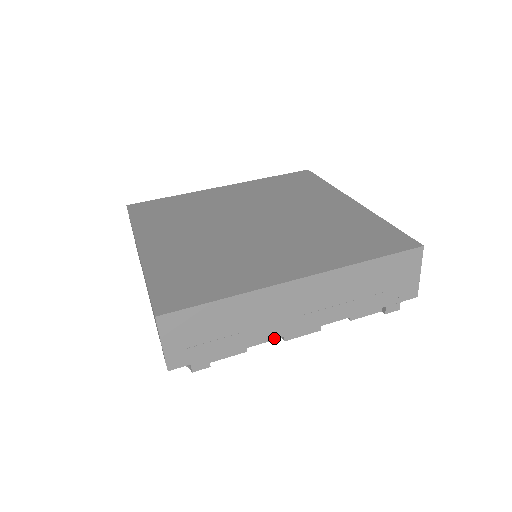
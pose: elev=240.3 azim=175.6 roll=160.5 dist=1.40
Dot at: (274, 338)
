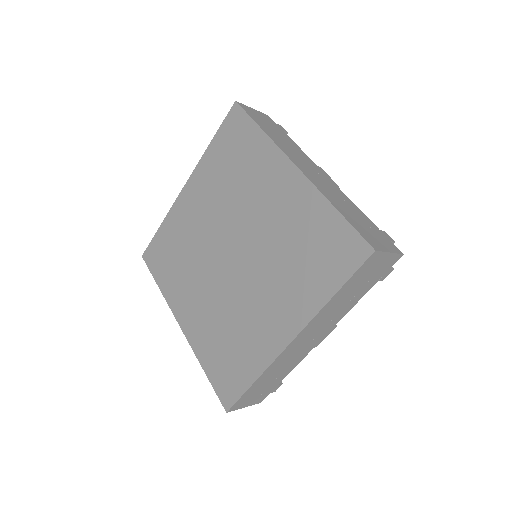
Dot at: occluded
